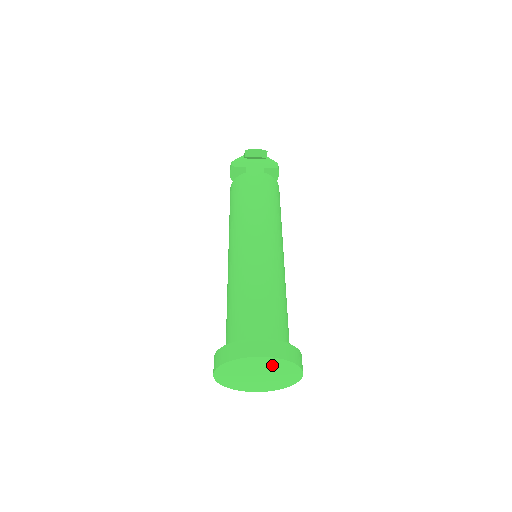
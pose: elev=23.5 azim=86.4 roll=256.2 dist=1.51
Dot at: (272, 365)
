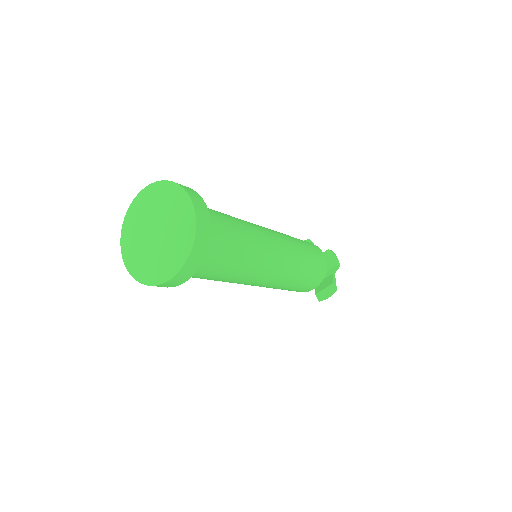
Dot at: (156, 200)
